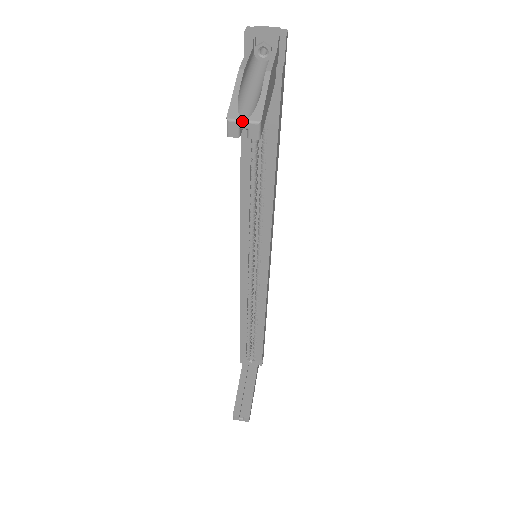
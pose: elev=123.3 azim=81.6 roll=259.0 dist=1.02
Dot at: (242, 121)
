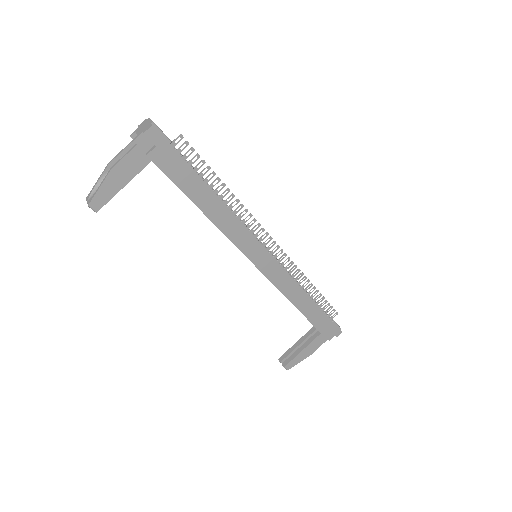
Dot at: (87, 202)
